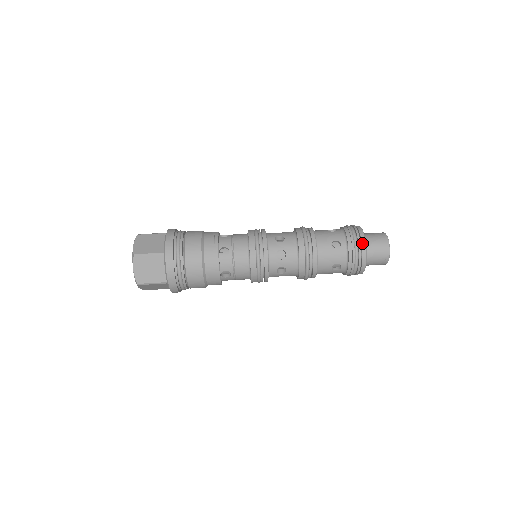
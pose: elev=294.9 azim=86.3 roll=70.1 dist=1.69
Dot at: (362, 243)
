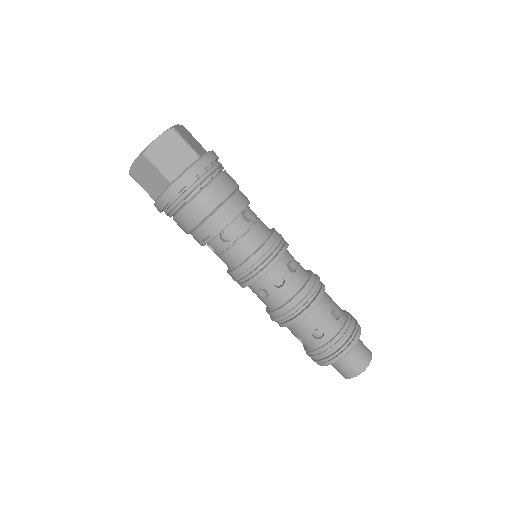
Dot at: (317, 363)
